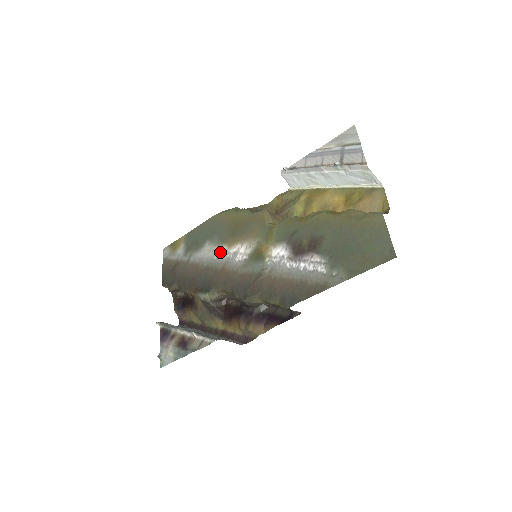
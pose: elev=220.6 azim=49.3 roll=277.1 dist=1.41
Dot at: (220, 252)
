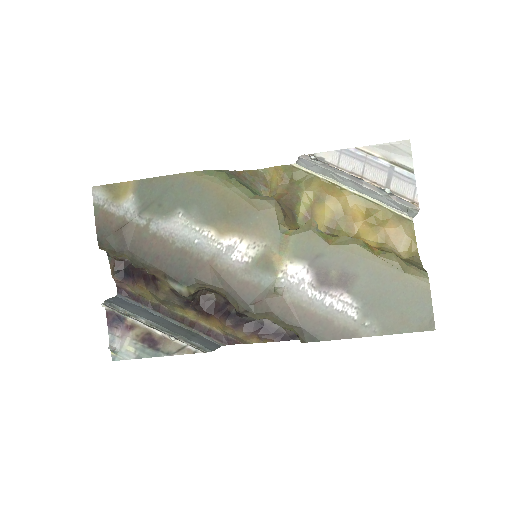
Dot at: (205, 236)
